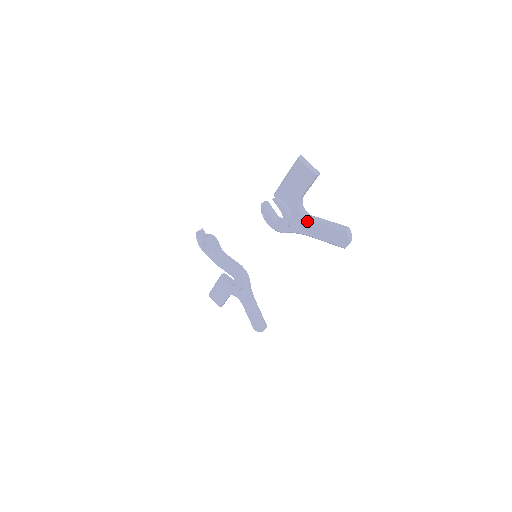
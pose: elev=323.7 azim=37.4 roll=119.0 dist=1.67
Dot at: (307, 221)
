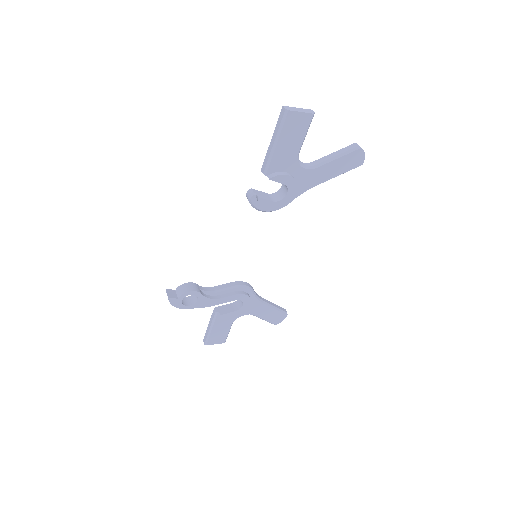
Dot at: (314, 171)
